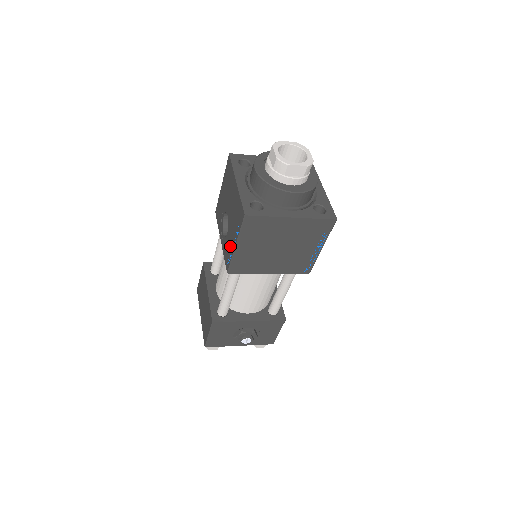
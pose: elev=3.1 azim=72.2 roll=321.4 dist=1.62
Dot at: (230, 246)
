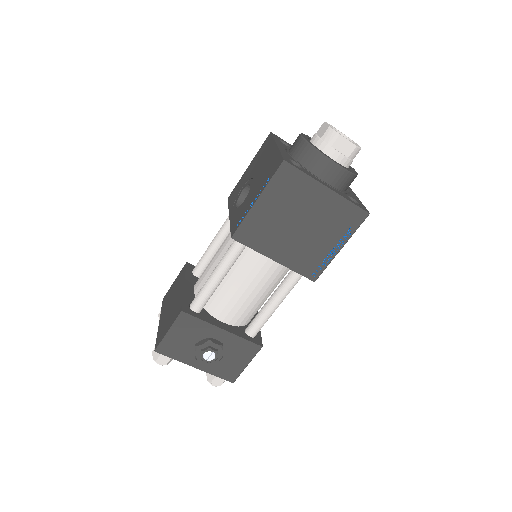
Dot at: (246, 207)
